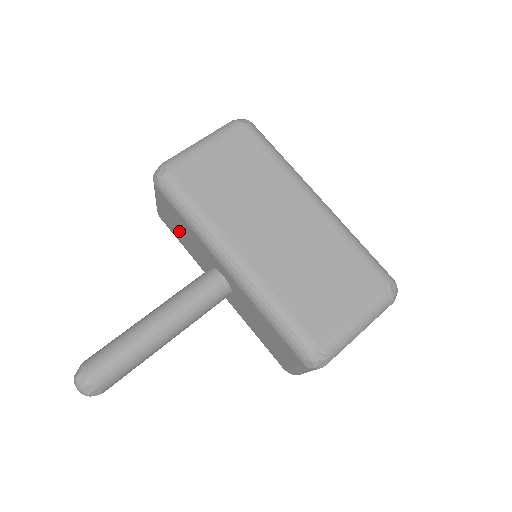
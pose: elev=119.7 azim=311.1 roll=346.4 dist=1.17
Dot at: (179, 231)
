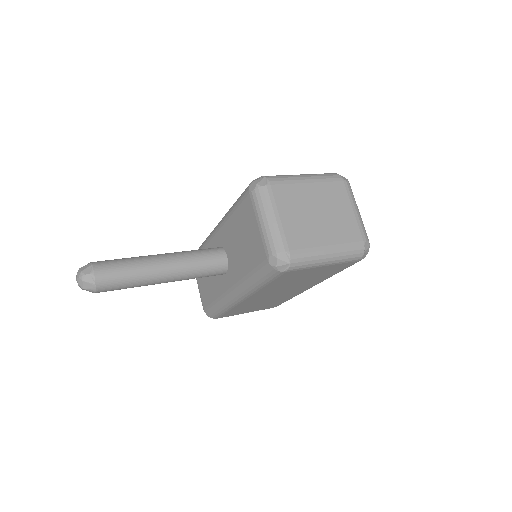
Dot at: (207, 282)
